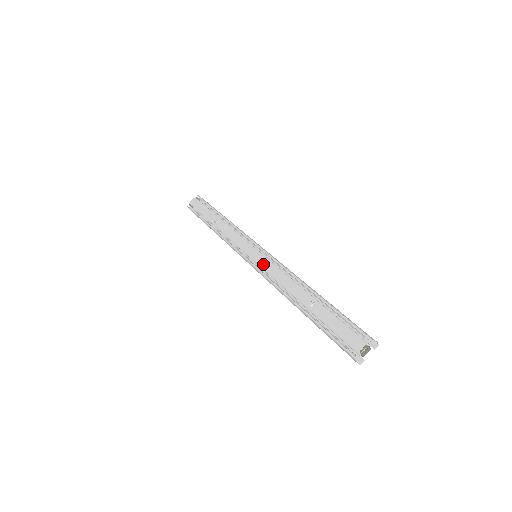
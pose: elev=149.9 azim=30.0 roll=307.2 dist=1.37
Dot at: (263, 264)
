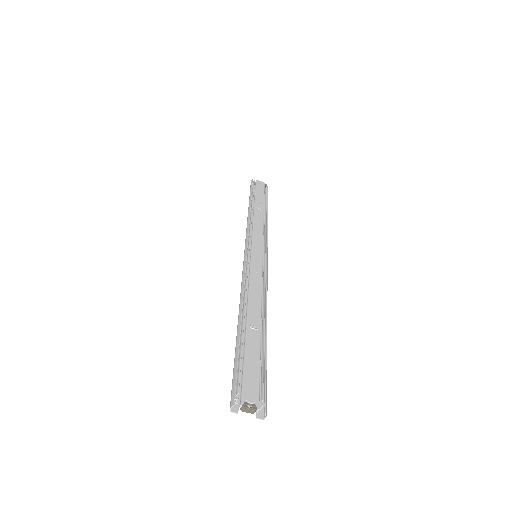
Dot at: (255, 265)
